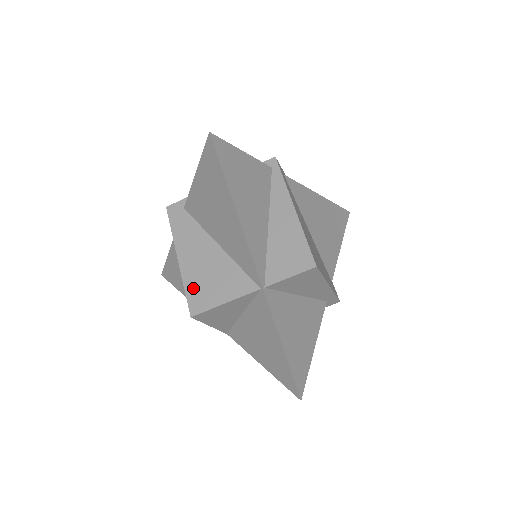
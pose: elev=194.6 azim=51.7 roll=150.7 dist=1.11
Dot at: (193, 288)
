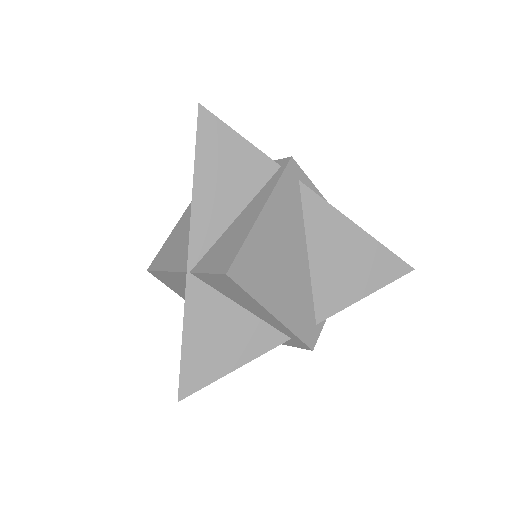
Dot at: (165, 248)
